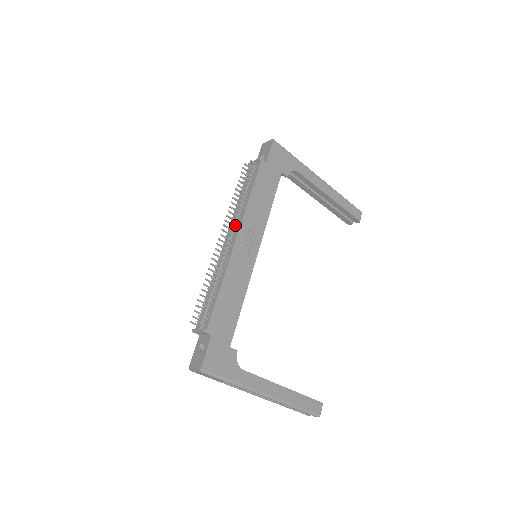
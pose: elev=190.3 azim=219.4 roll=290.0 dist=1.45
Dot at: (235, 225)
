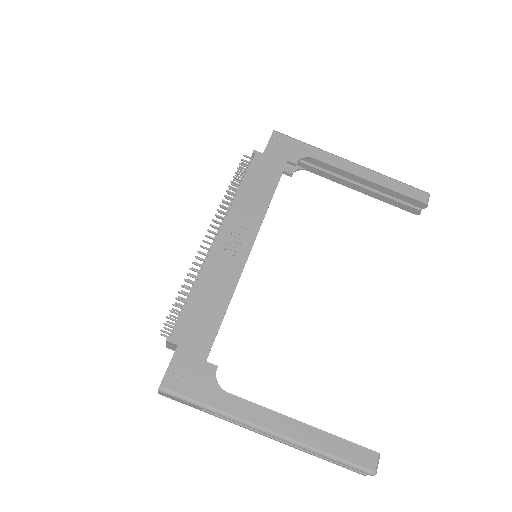
Dot at: (220, 222)
